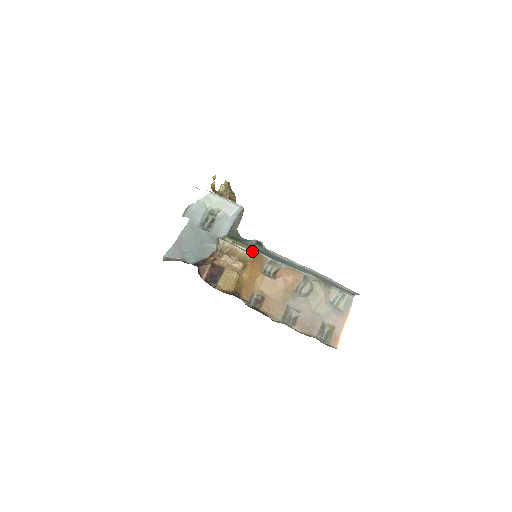
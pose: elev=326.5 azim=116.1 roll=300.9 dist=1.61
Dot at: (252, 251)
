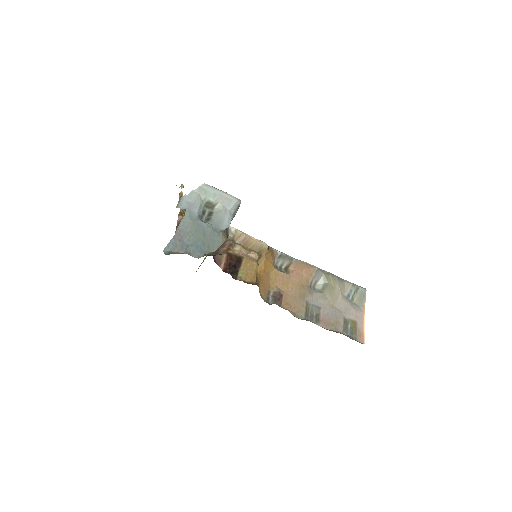
Dot at: occluded
